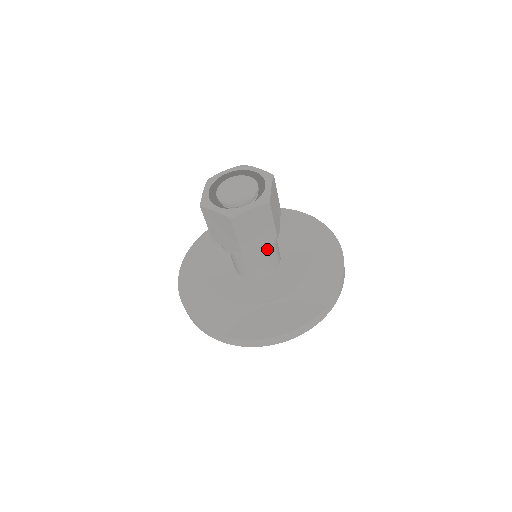
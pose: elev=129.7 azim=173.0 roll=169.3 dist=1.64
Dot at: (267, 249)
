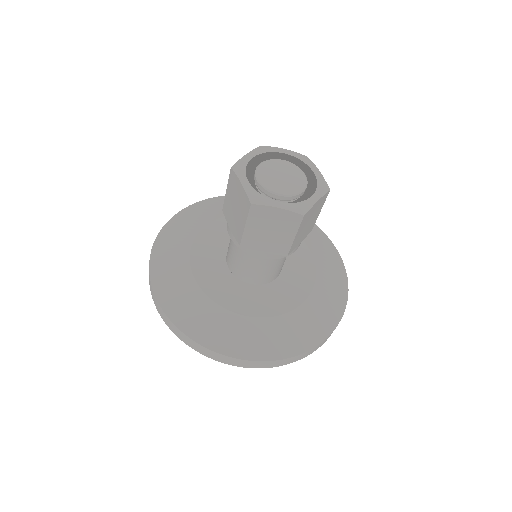
Dot at: (270, 259)
